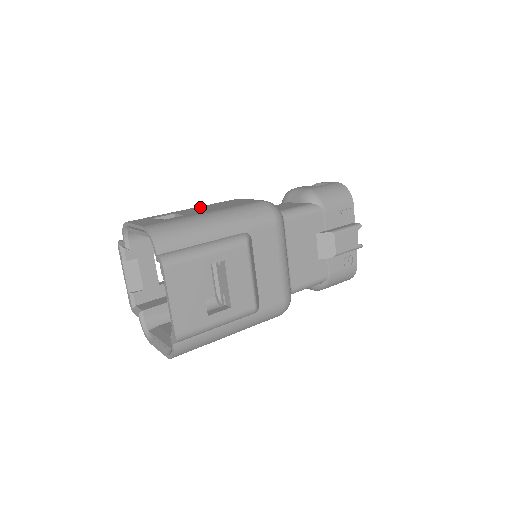
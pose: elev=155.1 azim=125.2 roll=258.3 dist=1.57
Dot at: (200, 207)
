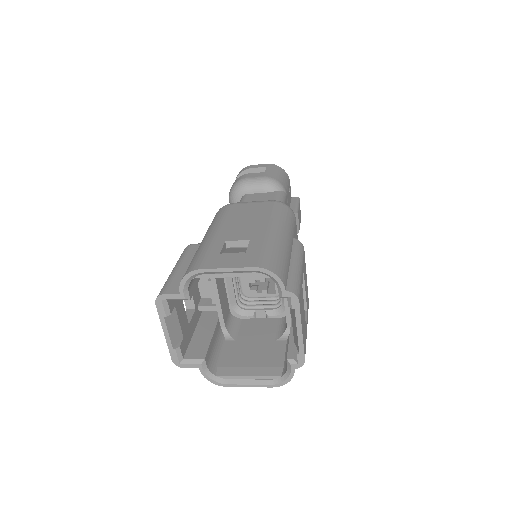
Dot at: (227, 225)
